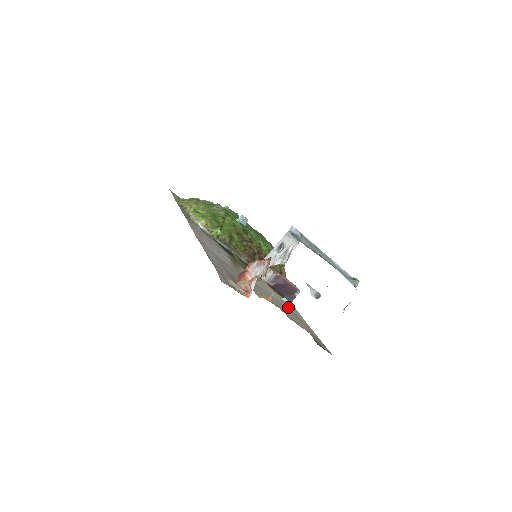
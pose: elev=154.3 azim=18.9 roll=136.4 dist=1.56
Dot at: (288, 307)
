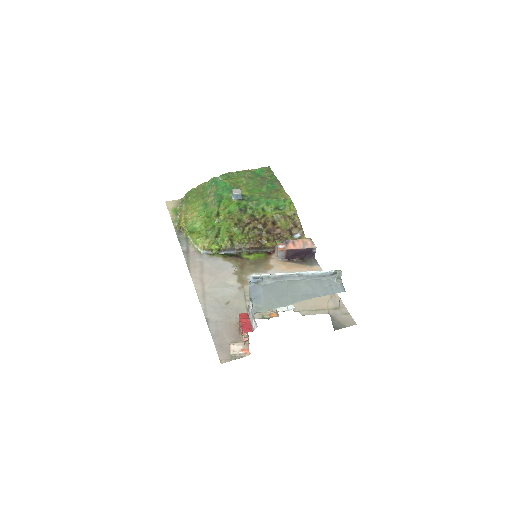
Dot at: occluded
